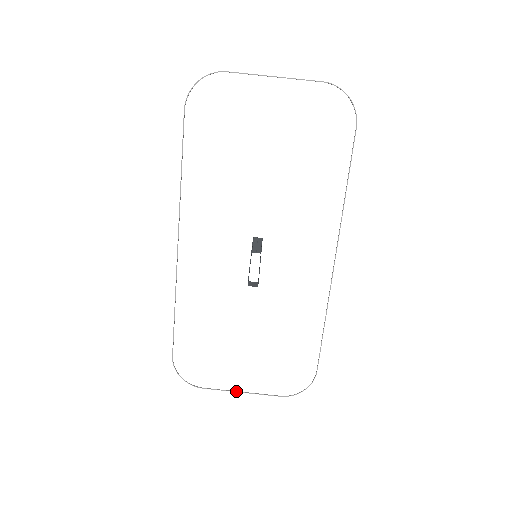
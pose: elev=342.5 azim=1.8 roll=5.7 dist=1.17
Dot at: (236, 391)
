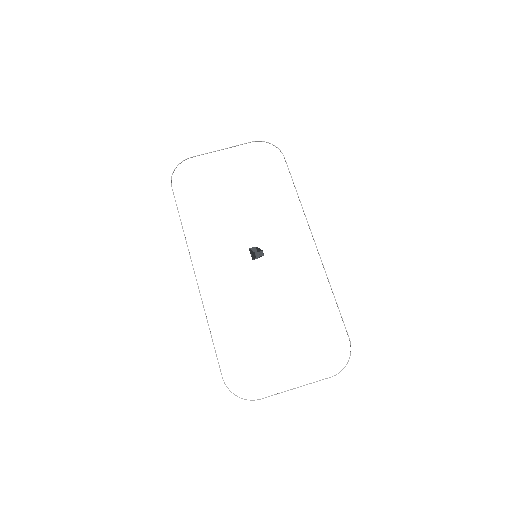
Dot at: (291, 389)
